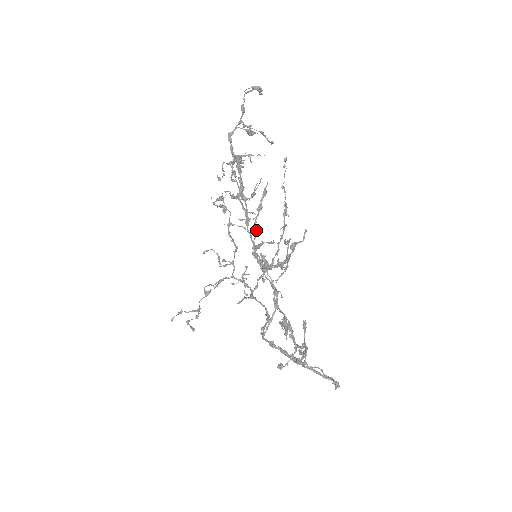
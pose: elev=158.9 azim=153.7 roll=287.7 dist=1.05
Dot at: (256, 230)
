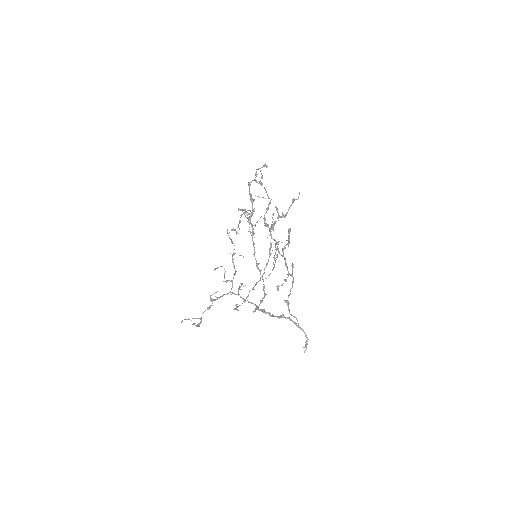
Dot at: (265, 219)
